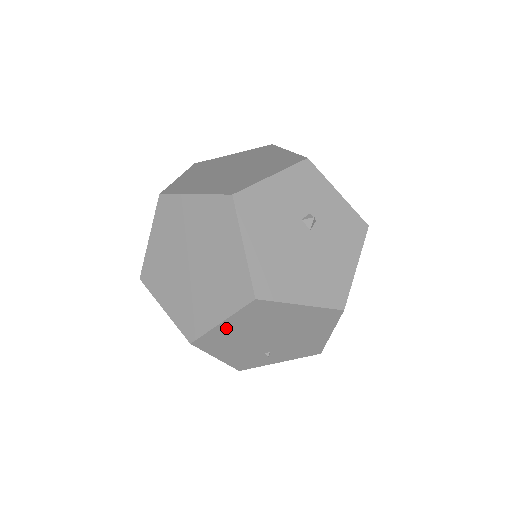
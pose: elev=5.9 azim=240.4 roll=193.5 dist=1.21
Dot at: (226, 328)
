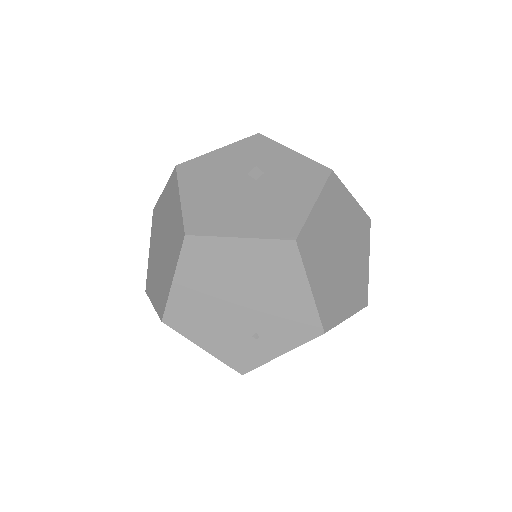
Dot at: (183, 290)
